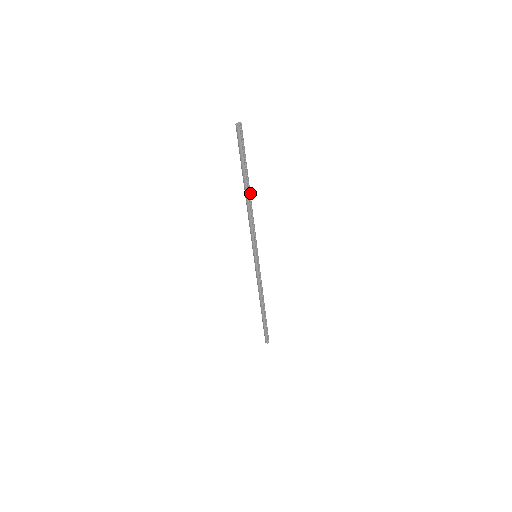
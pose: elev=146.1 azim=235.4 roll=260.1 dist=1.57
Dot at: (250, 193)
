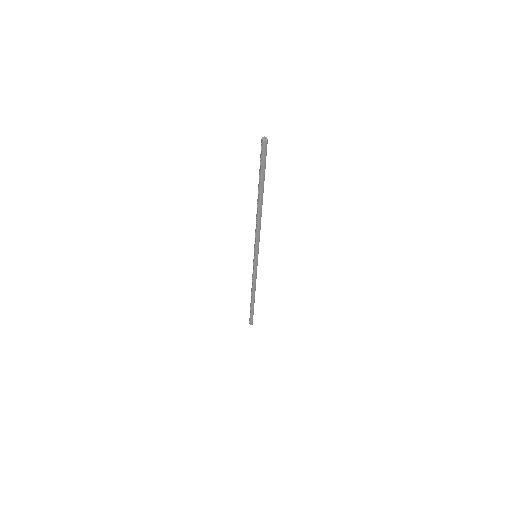
Dot at: occluded
